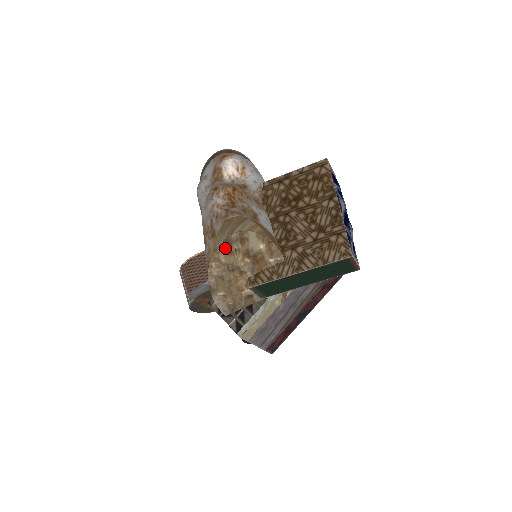
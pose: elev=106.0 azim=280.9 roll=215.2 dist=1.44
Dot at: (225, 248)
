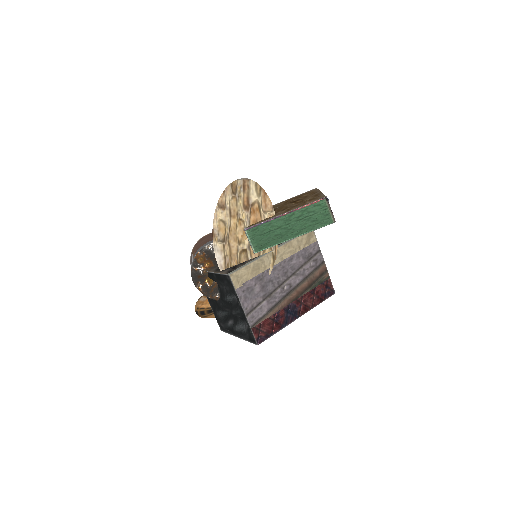
Dot at: (231, 192)
